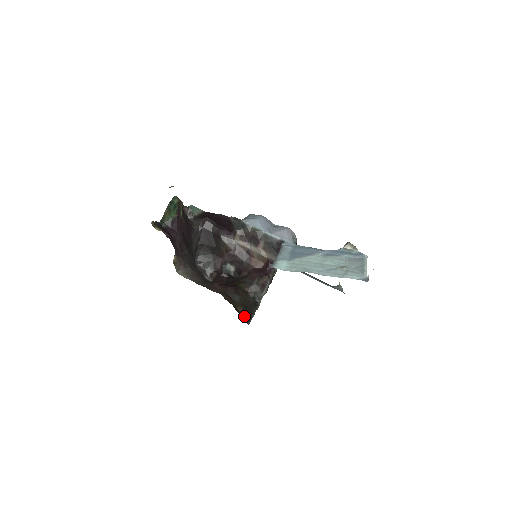
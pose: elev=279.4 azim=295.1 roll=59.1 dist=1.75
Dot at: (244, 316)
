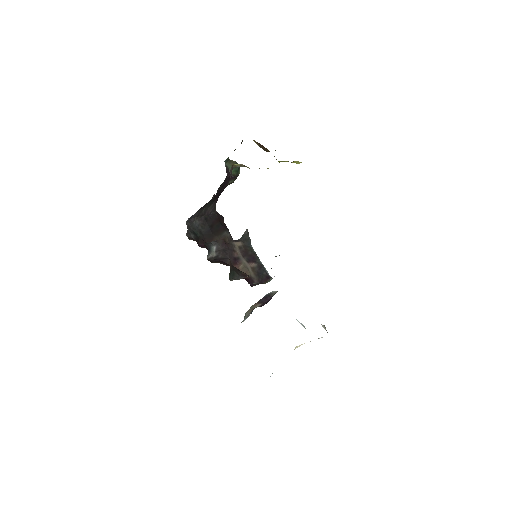
Dot at: occluded
